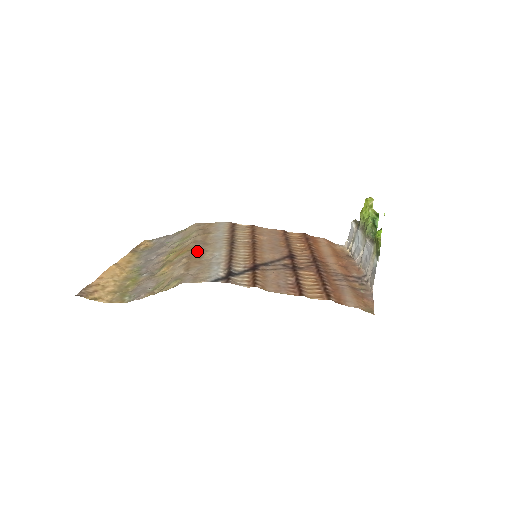
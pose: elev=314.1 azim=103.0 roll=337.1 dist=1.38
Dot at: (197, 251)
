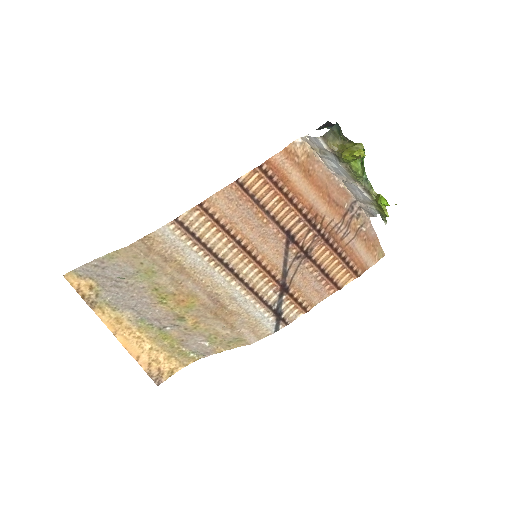
Dot at: (209, 300)
